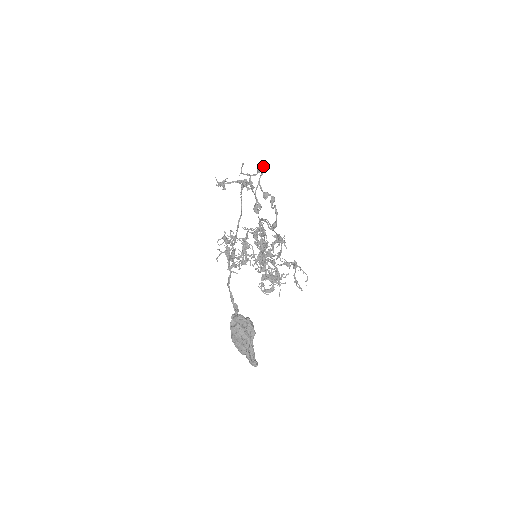
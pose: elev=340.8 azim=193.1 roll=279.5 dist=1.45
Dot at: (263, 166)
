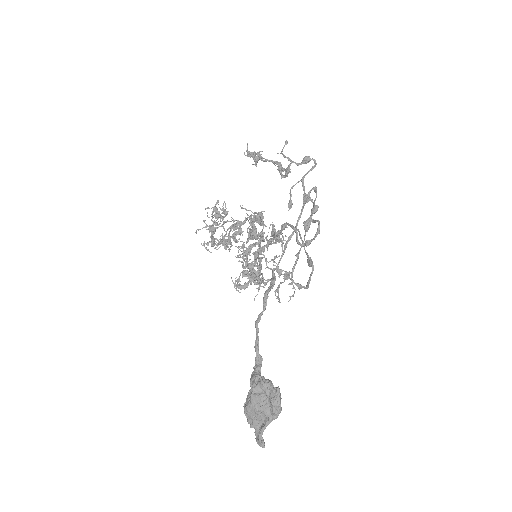
Dot at: (313, 159)
